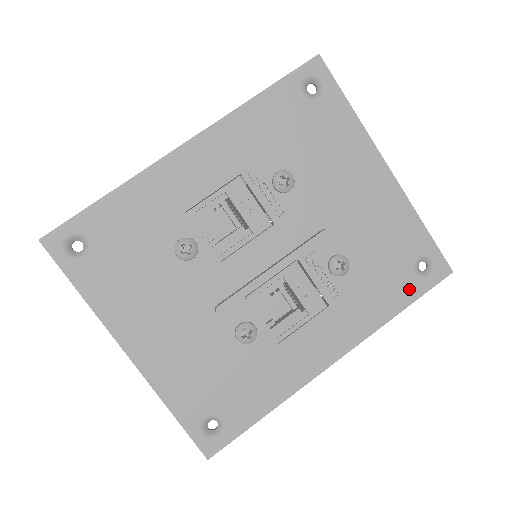
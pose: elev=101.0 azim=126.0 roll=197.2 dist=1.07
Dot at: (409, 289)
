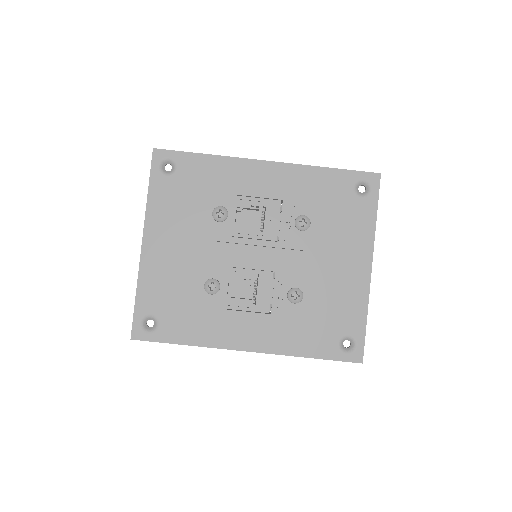
Dot at: (327, 349)
